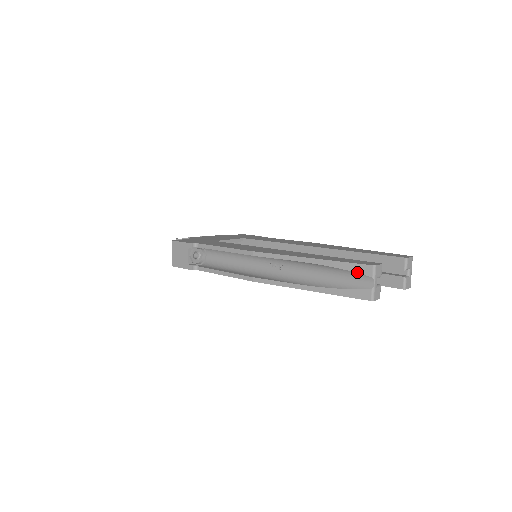
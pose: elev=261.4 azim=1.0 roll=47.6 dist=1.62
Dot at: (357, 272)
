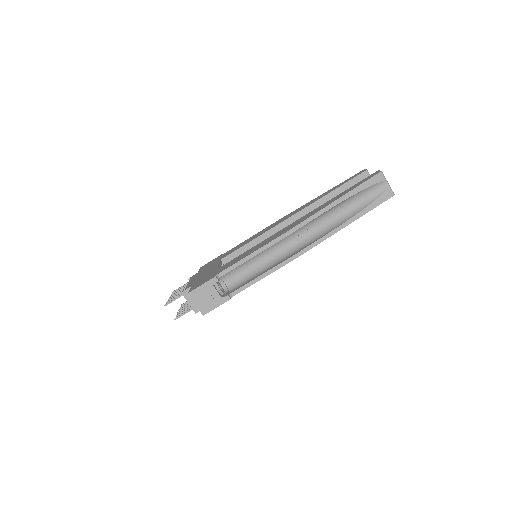
Dot at: (373, 184)
